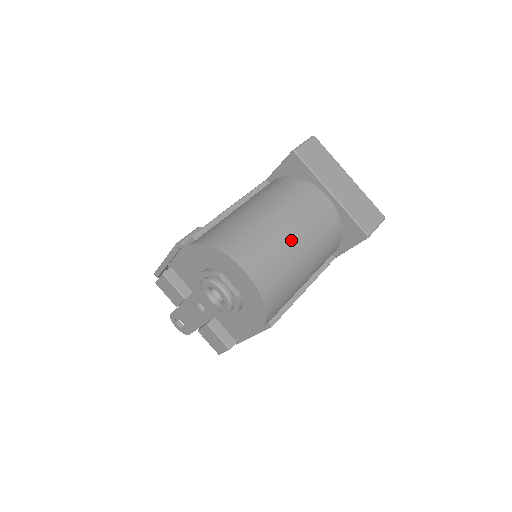
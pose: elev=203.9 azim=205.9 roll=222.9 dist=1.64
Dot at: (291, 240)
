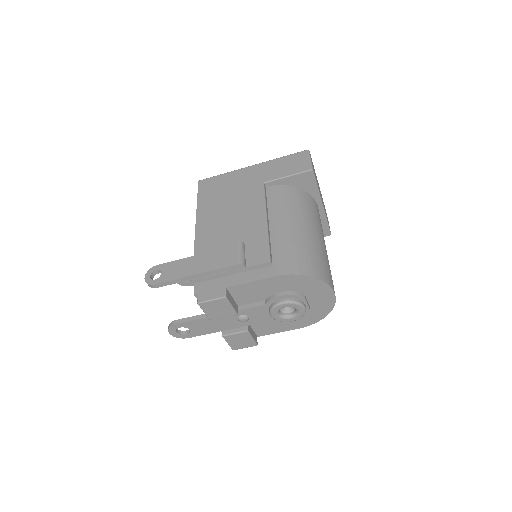
Dot at: occluded
